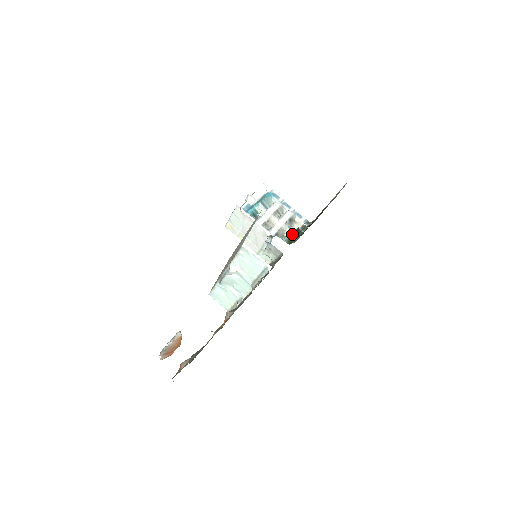
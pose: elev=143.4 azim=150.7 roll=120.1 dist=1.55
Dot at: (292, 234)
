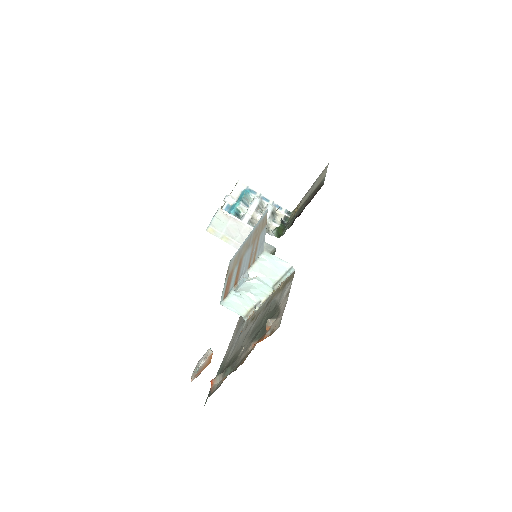
Dot at: (278, 227)
